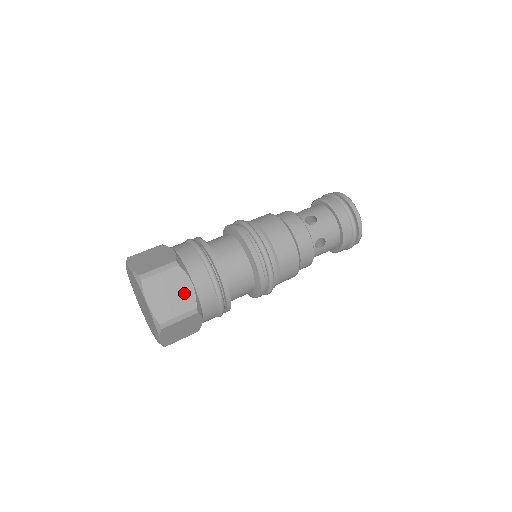
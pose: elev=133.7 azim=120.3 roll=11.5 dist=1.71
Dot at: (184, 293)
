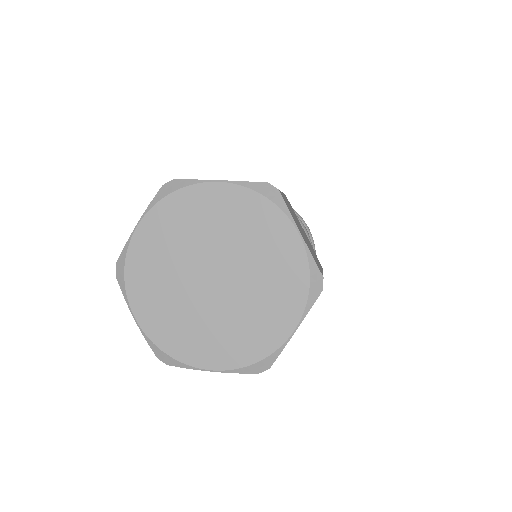
Dot at: (307, 239)
